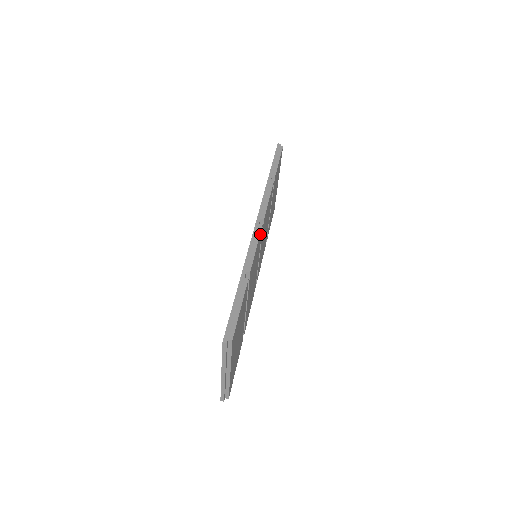
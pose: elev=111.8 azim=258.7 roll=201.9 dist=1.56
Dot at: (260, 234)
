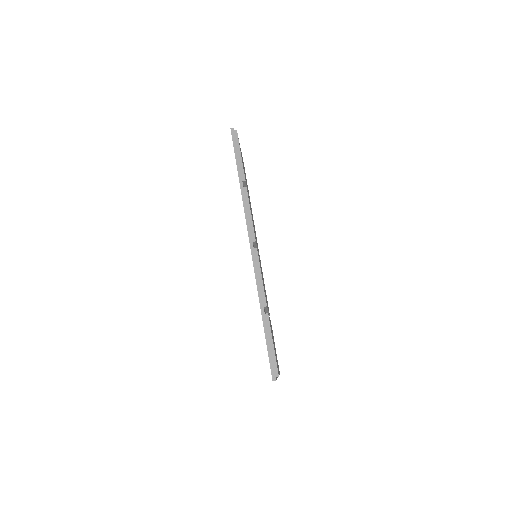
Dot at: (258, 258)
